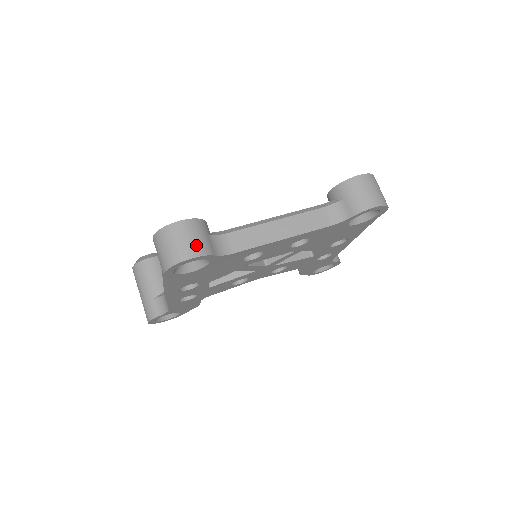
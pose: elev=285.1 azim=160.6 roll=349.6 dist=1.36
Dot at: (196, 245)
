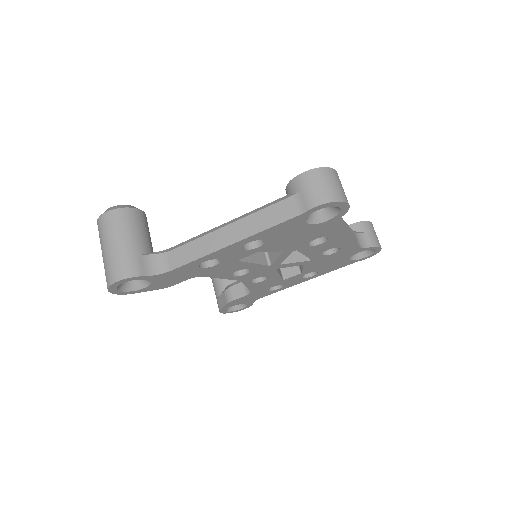
Dot at: (346, 197)
